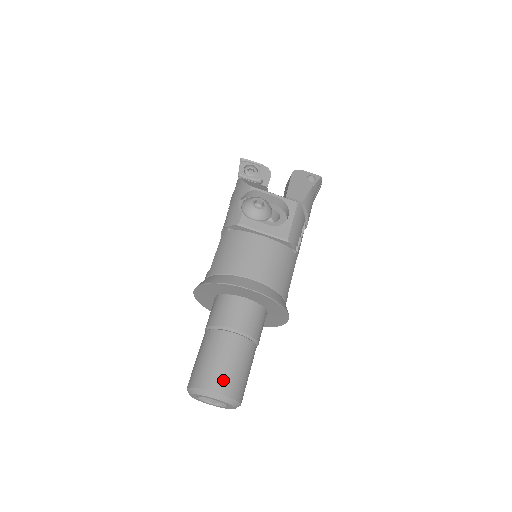
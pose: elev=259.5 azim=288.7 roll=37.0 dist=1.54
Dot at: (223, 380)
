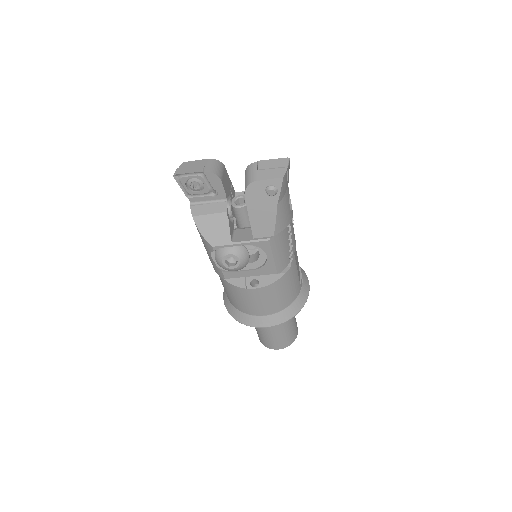
Dot at: (278, 345)
